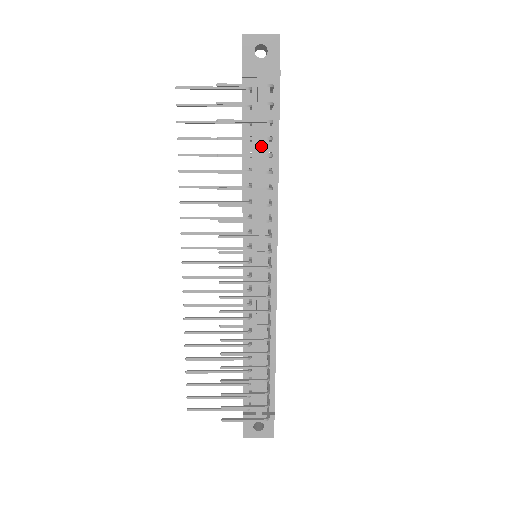
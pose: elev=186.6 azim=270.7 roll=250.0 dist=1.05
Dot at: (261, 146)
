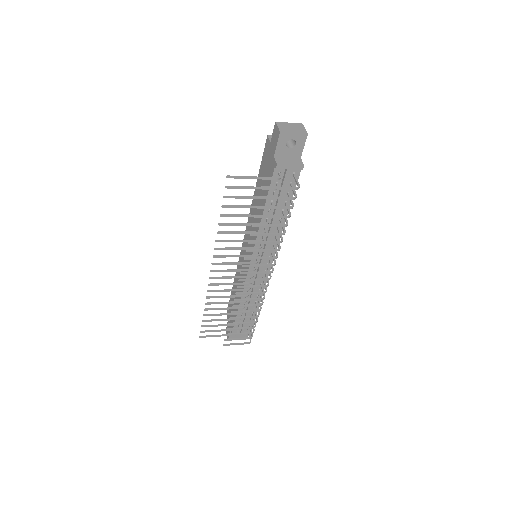
Dot at: occluded
